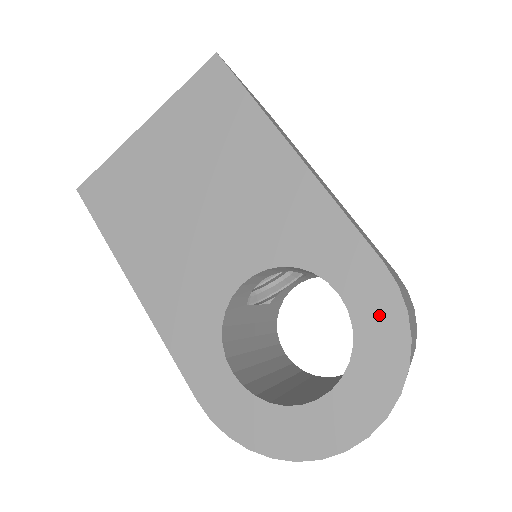
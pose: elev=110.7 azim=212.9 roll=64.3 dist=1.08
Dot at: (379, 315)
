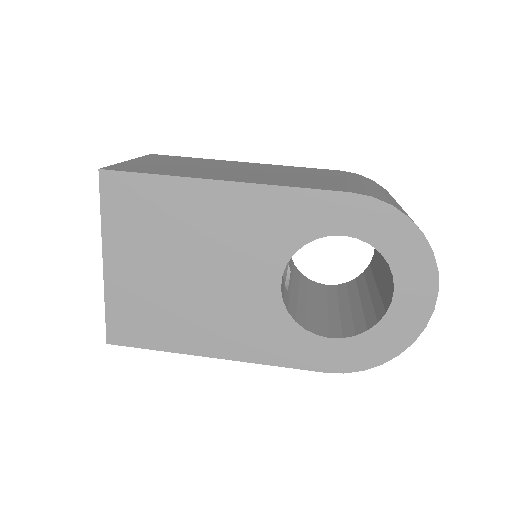
Dot at: (379, 224)
